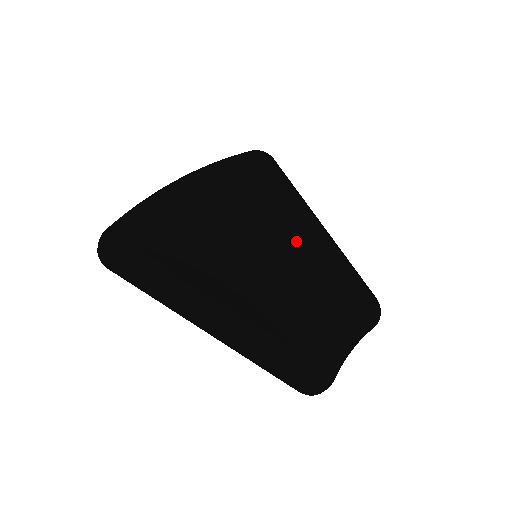
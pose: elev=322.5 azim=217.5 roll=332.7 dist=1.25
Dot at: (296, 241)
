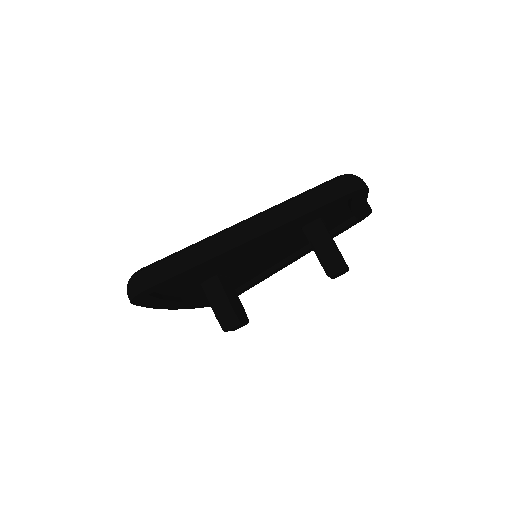
Dot at: occluded
